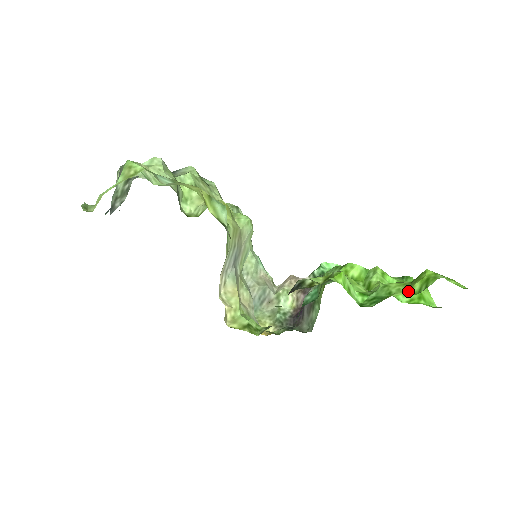
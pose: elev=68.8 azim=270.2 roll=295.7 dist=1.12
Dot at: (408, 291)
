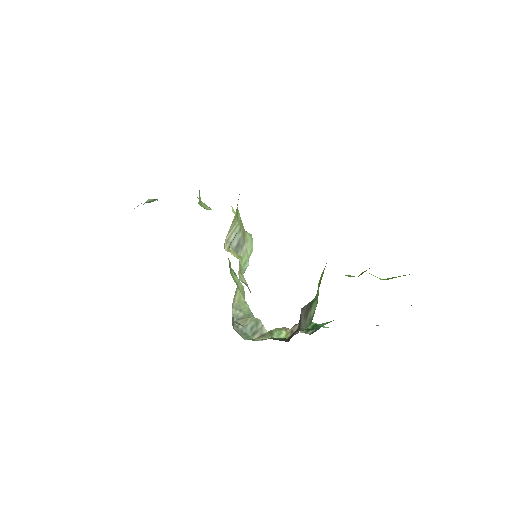
Dot at: occluded
